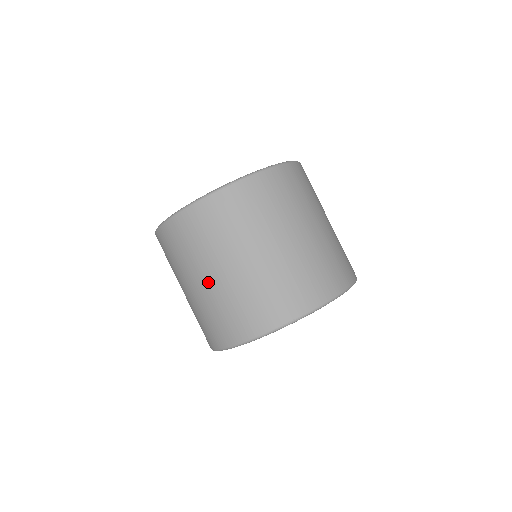
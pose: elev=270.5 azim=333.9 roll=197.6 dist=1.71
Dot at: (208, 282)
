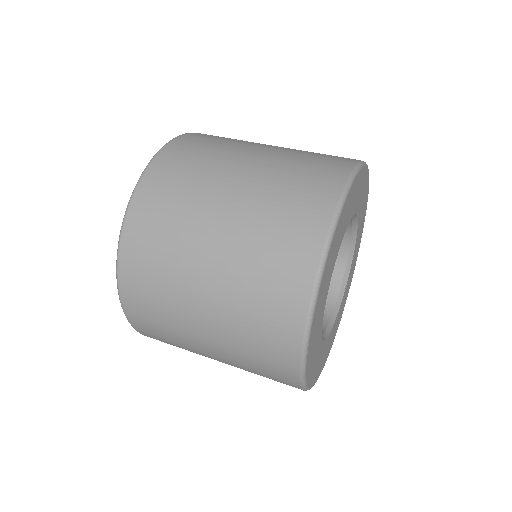
Dot at: (210, 281)
